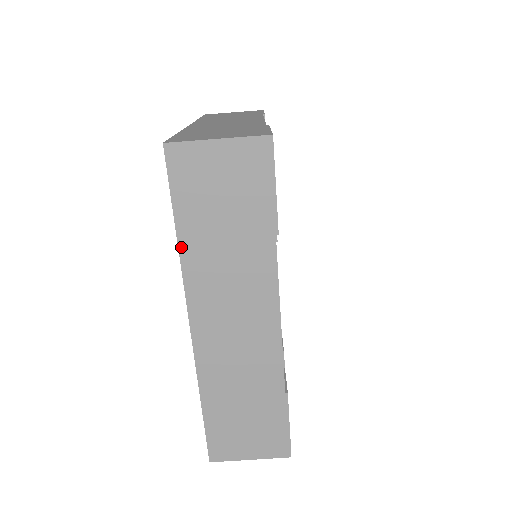
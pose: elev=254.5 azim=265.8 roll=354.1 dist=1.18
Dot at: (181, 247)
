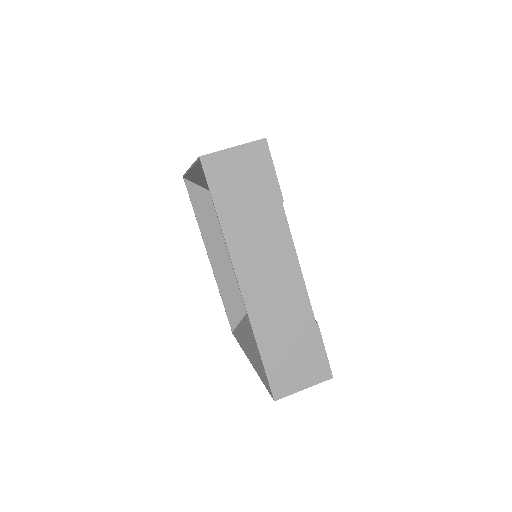
Dot at: (222, 225)
